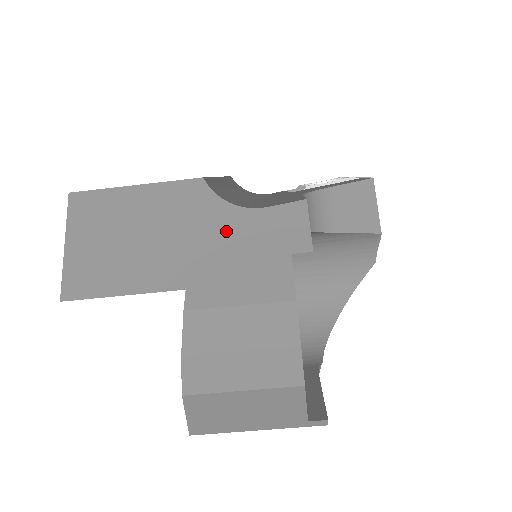
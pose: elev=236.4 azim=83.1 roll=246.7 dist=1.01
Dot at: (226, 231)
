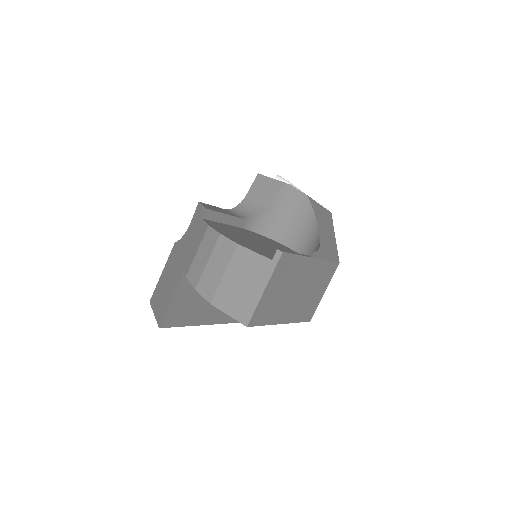
Dot at: (186, 243)
